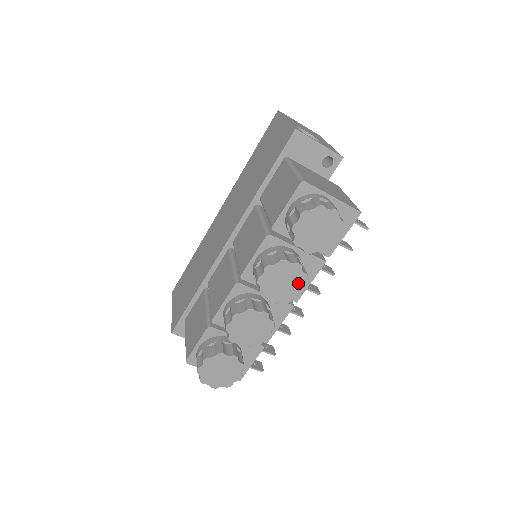
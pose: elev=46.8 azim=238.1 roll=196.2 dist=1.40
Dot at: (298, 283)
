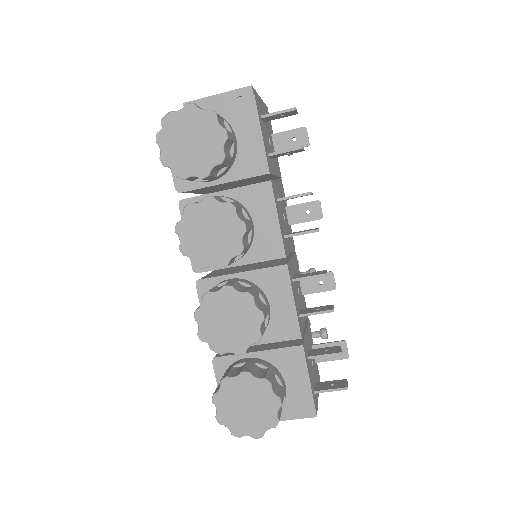
Dot at: (228, 221)
